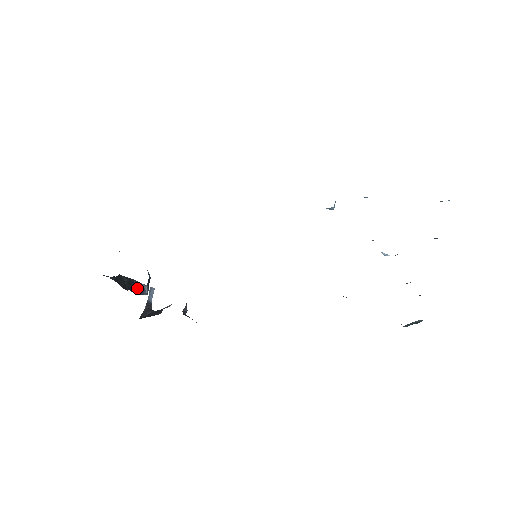
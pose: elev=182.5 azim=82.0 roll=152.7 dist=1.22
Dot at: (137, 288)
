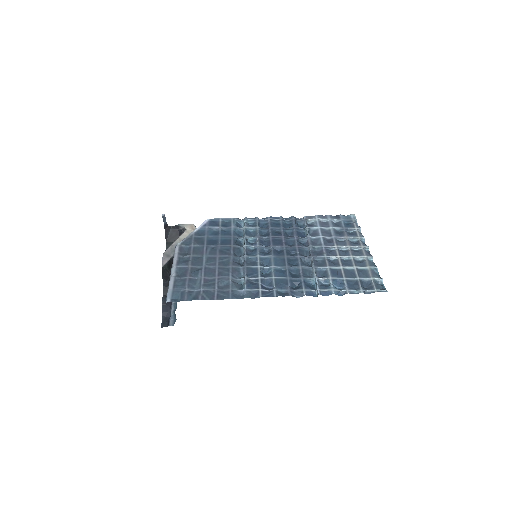
Dot at: (172, 261)
